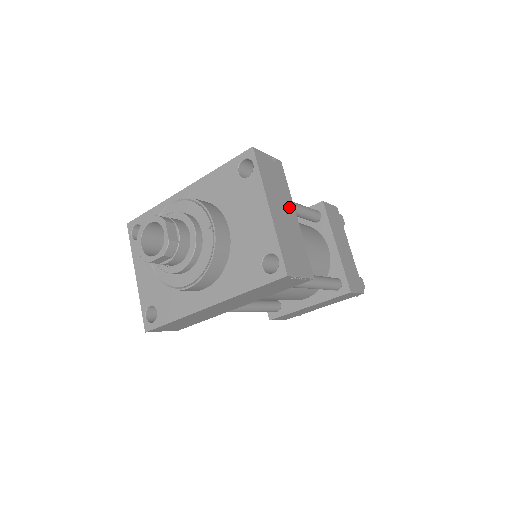
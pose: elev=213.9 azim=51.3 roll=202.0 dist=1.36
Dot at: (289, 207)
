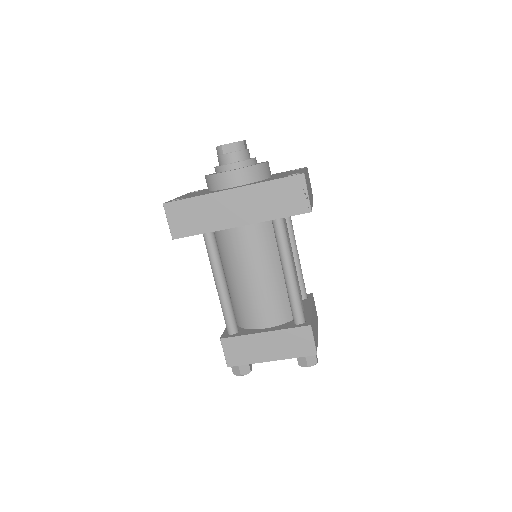
Dot at: (311, 196)
